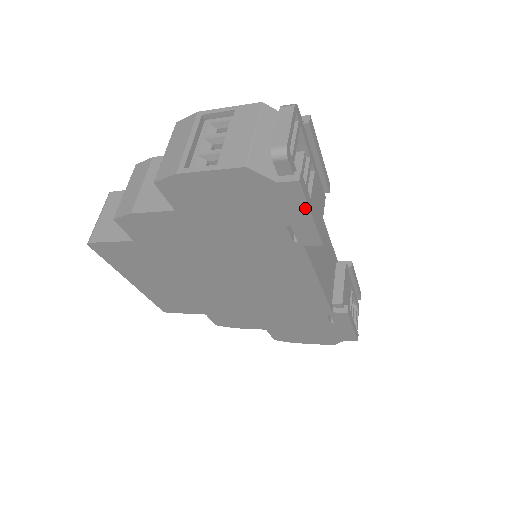
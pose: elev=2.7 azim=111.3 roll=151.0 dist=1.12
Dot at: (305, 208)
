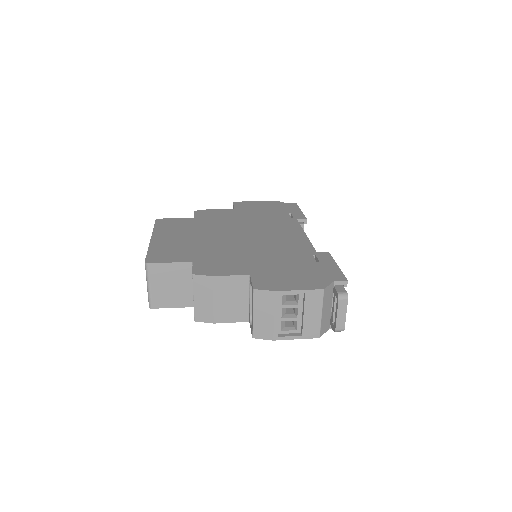
Dot at: occluded
